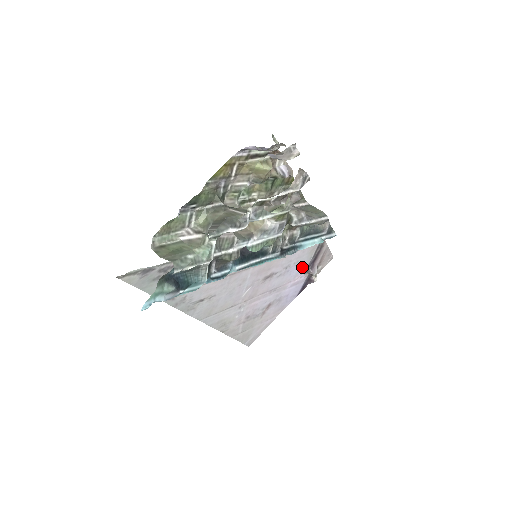
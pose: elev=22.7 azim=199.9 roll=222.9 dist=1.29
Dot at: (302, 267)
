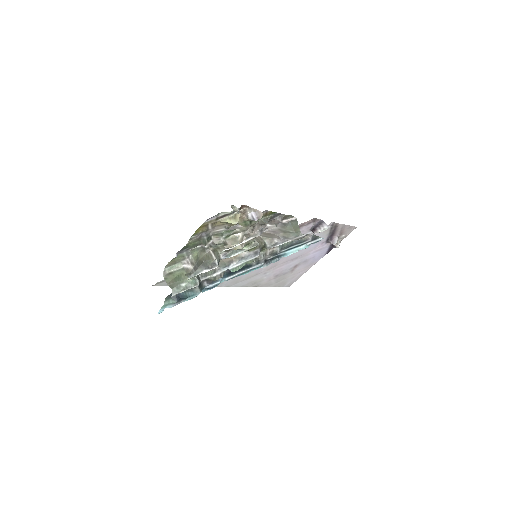
Dot at: (320, 241)
